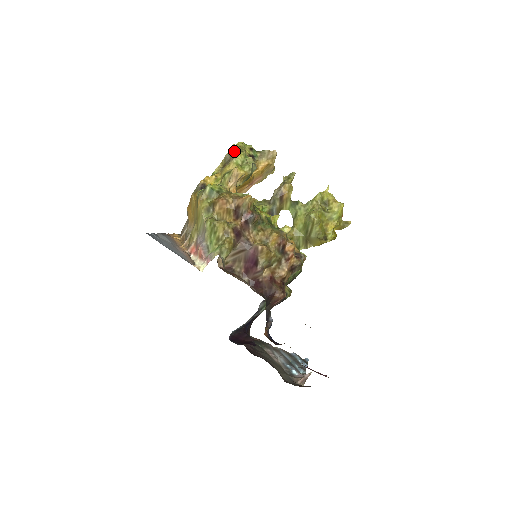
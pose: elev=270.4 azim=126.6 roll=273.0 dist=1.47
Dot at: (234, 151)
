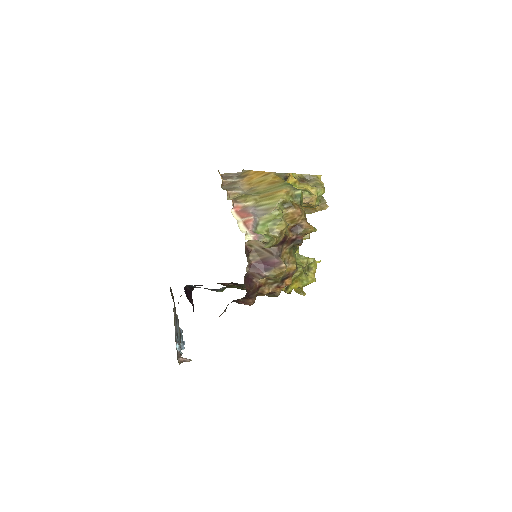
Dot at: (320, 181)
